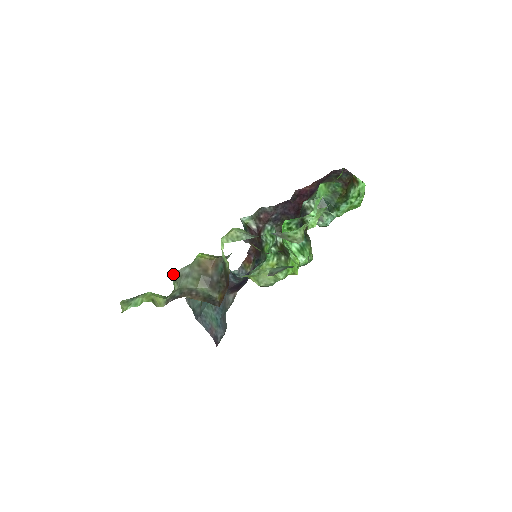
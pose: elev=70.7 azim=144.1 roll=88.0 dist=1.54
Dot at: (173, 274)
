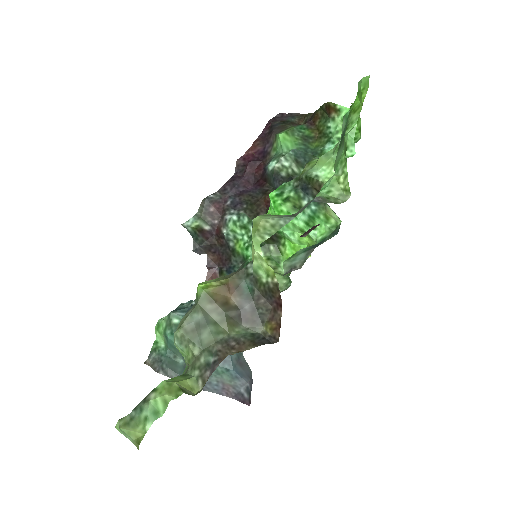
Dot at: (174, 335)
